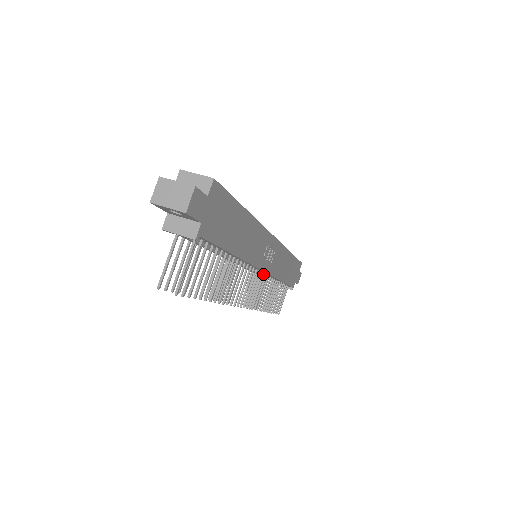
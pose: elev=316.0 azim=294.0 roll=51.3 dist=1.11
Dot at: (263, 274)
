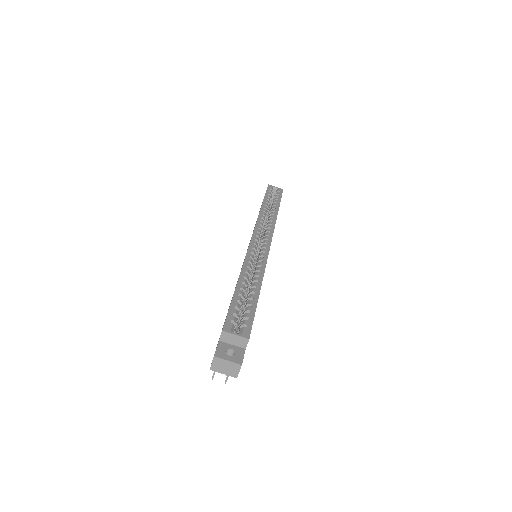
Dot at: occluded
